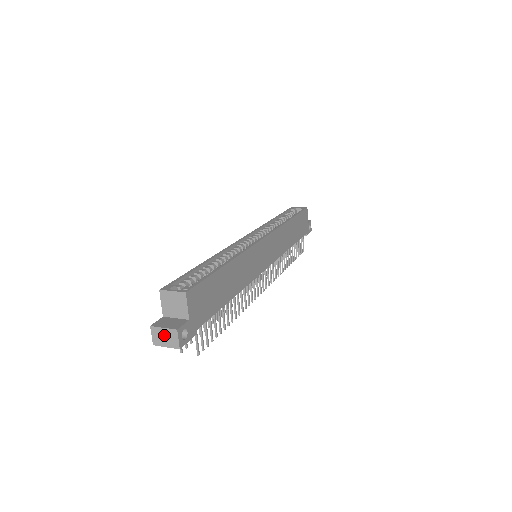
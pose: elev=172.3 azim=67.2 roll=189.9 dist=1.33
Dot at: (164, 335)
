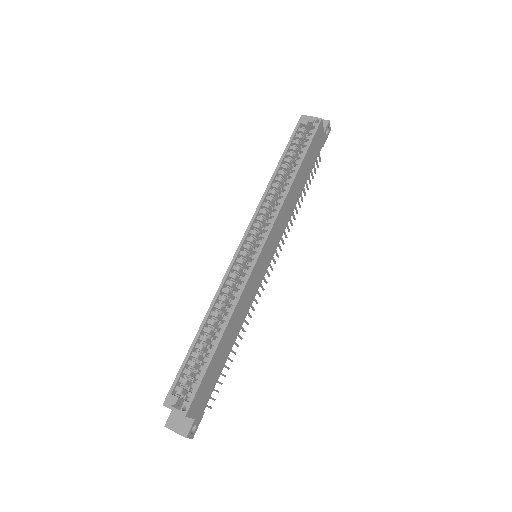
Dot at: (177, 433)
